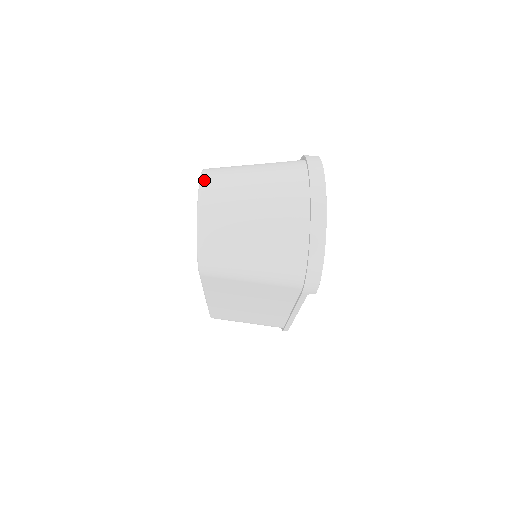
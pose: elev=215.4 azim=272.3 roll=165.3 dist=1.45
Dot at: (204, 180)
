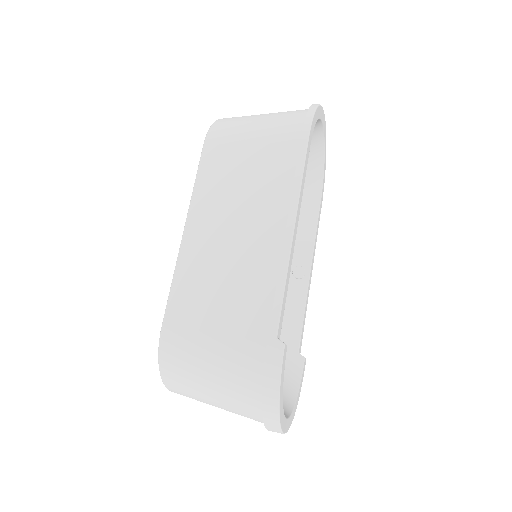
Dot at: (168, 388)
